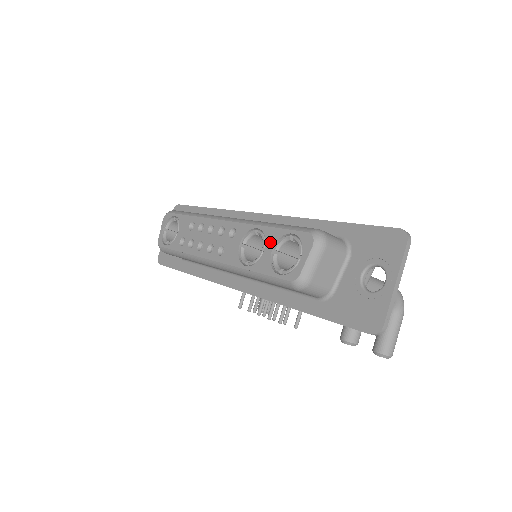
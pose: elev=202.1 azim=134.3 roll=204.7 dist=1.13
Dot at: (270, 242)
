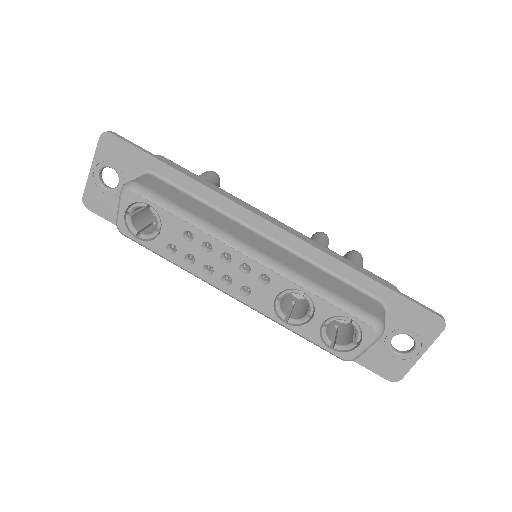
Dot at: (321, 315)
